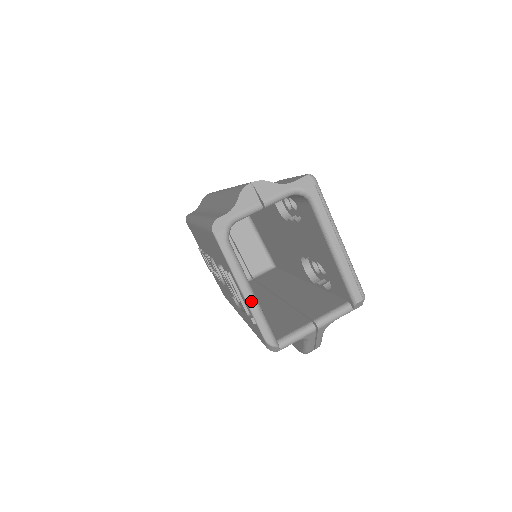
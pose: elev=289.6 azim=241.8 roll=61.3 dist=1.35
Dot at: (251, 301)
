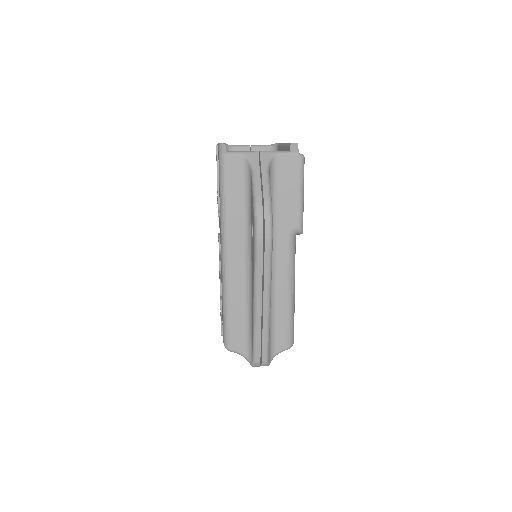
Dot at: occluded
